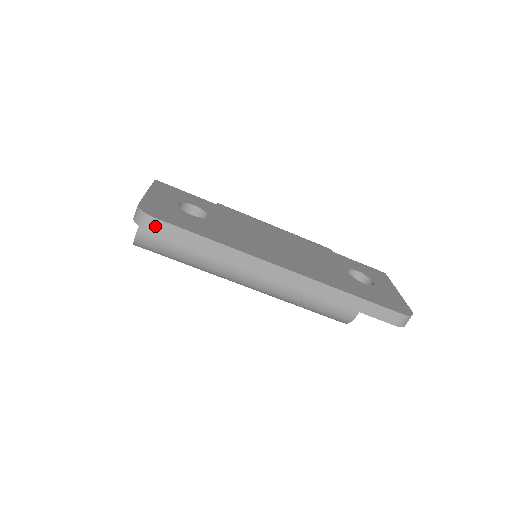
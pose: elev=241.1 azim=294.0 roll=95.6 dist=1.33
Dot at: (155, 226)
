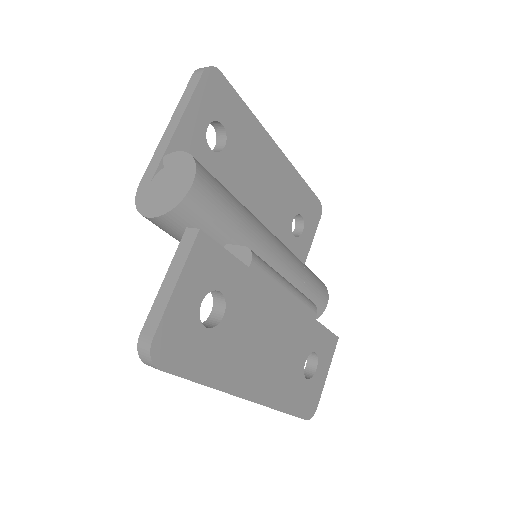
Dot at: (156, 368)
